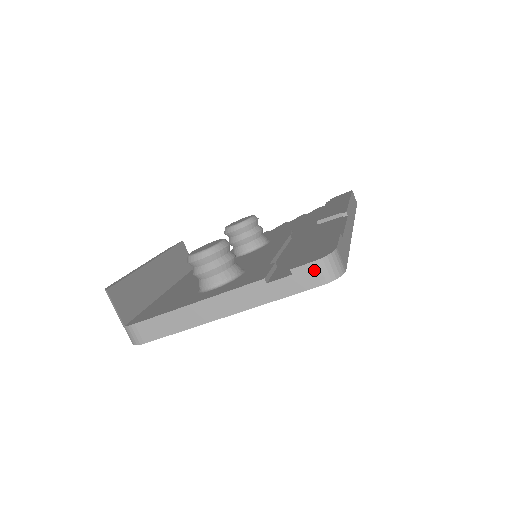
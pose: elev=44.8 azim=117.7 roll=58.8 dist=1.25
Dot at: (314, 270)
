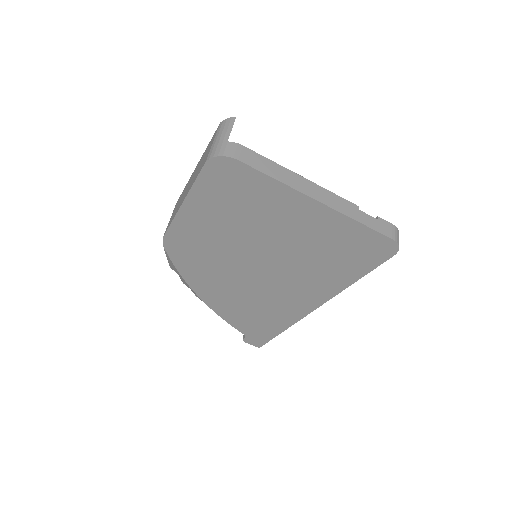
Dot at: (391, 228)
